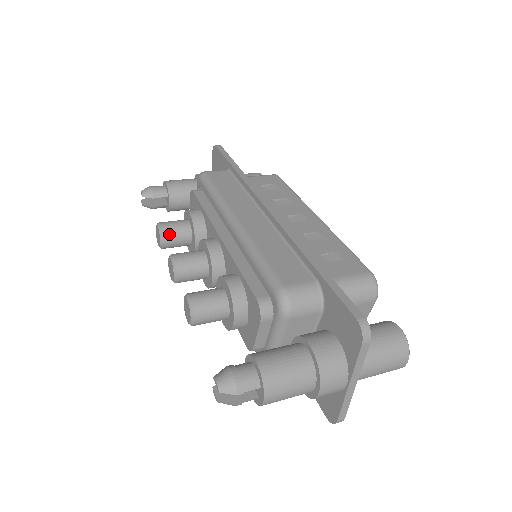
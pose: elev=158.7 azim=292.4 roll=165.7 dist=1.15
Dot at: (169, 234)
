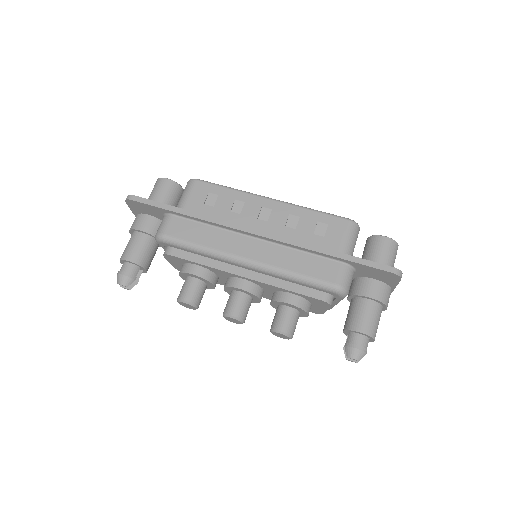
Dot at: (197, 300)
